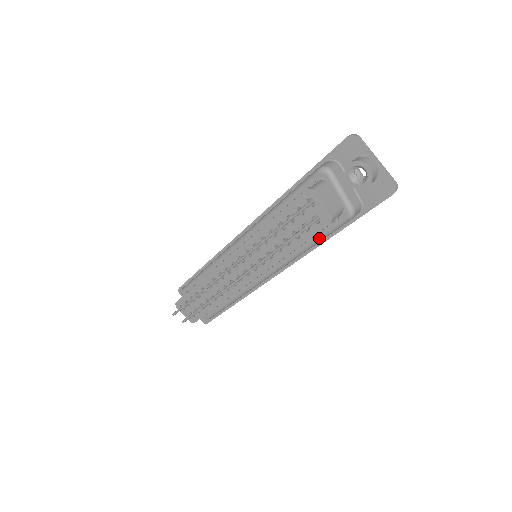
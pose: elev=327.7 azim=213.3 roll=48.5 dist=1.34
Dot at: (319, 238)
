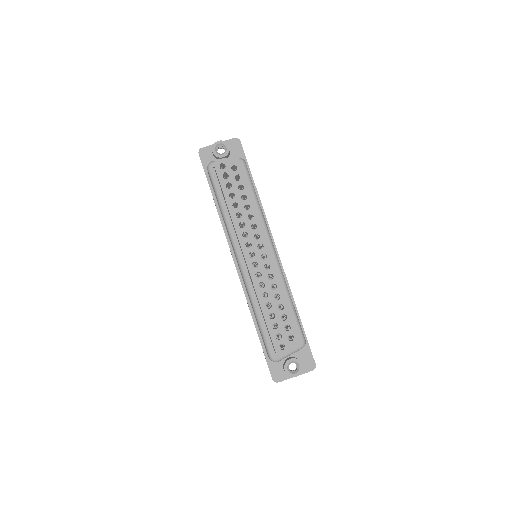
Dot at: (252, 188)
